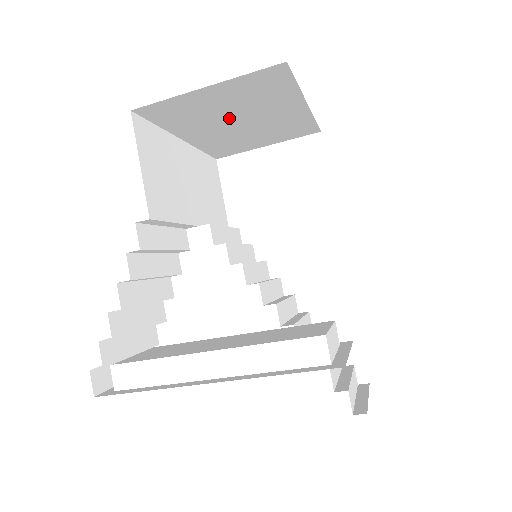
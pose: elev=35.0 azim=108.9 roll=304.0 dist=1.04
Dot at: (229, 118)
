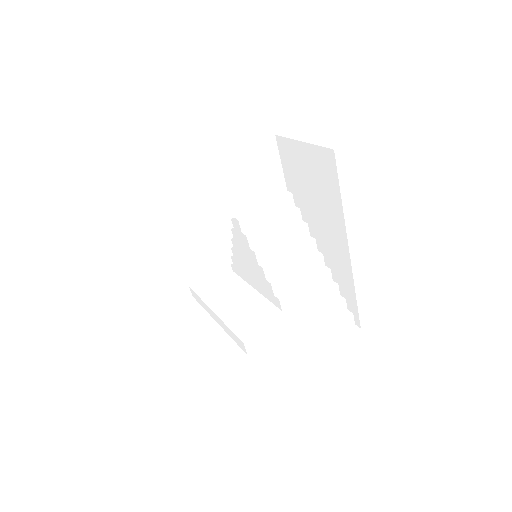
Dot at: occluded
